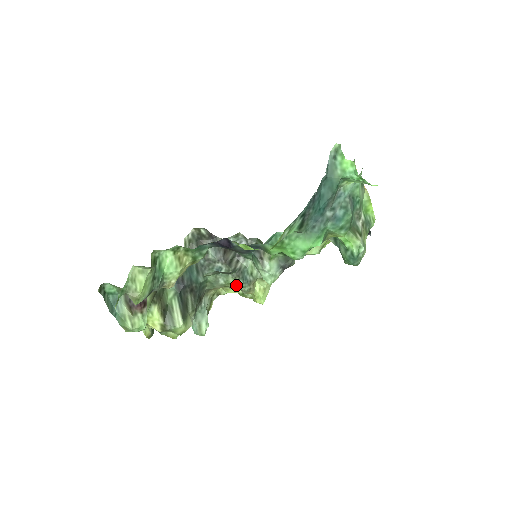
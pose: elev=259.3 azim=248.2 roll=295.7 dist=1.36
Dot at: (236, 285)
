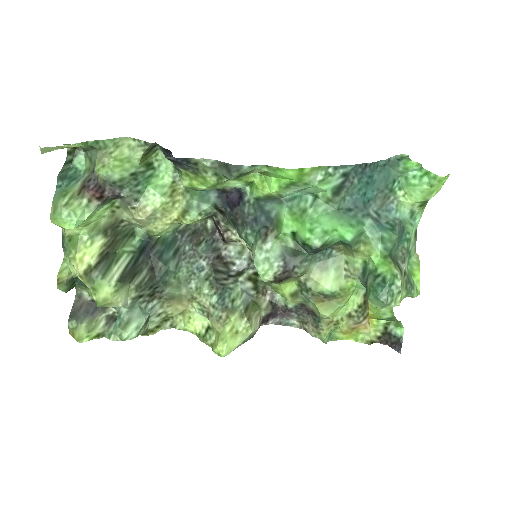
Dot at: (207, 302)
